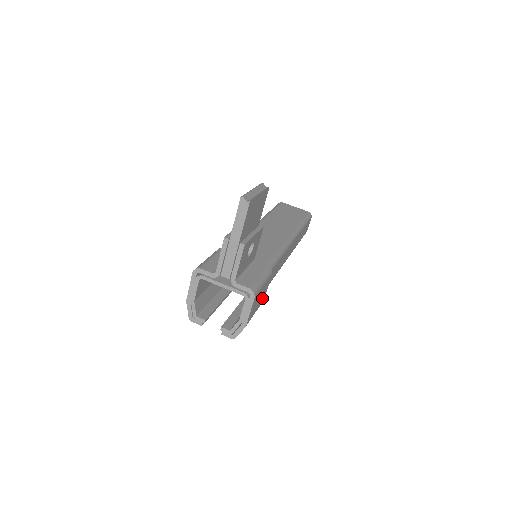
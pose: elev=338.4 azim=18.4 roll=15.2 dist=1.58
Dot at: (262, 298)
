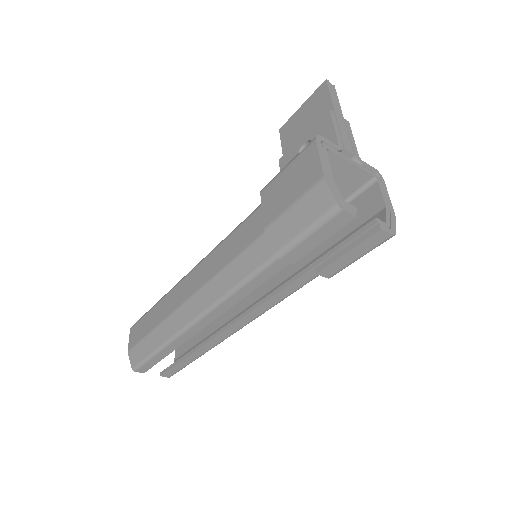
Dot at: occluded
